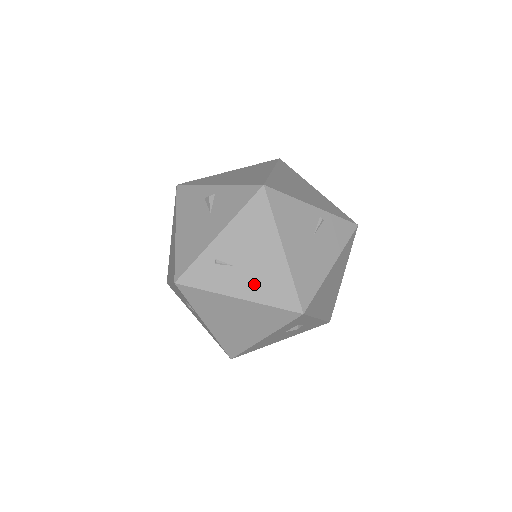
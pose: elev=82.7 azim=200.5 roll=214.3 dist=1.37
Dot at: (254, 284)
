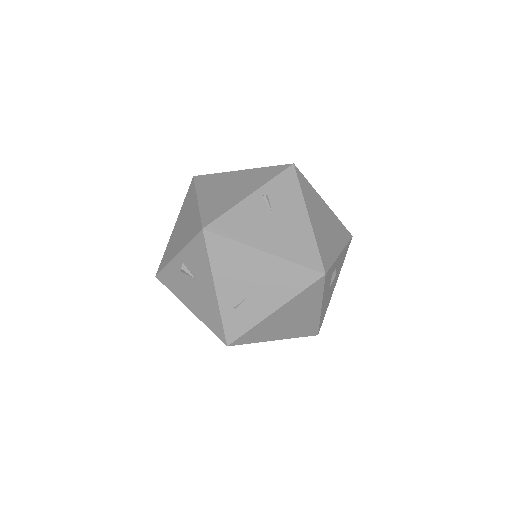
Dot at: (273, 293)
